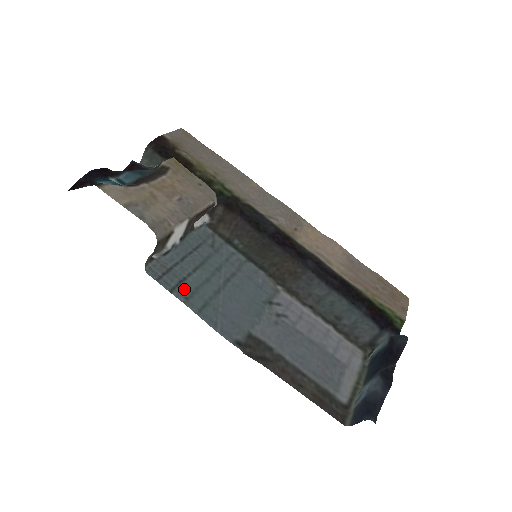
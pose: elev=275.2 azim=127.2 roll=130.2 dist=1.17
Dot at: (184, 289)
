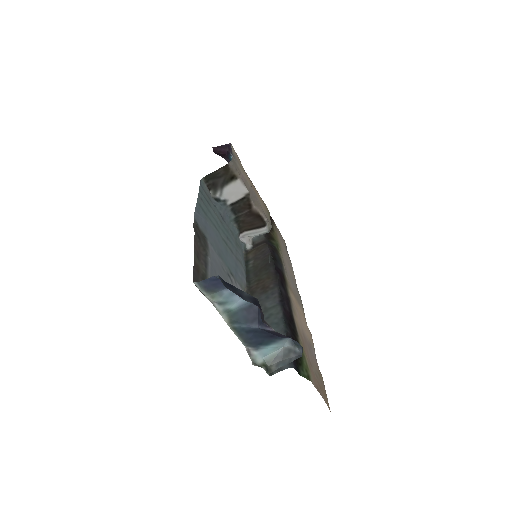
Dot at: (205, 201)
